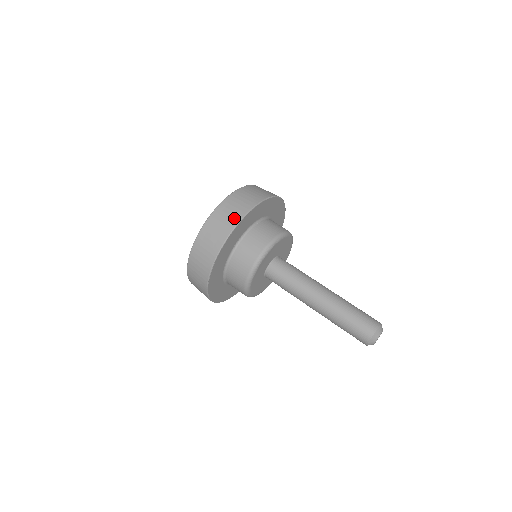
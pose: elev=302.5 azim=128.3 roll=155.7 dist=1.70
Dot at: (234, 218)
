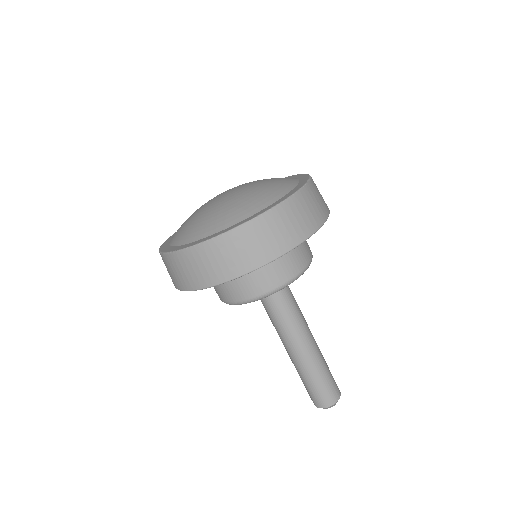
Dot at: (297, 234)
